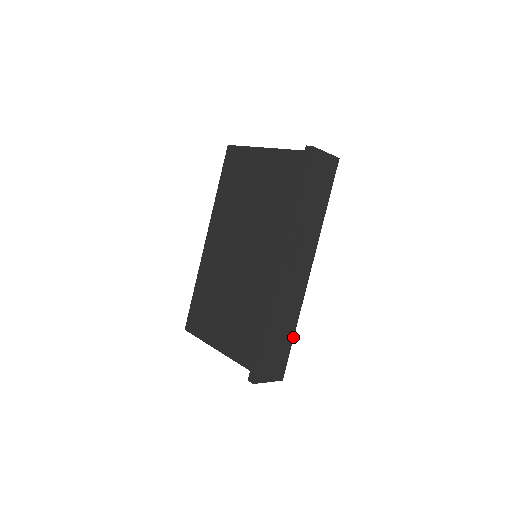
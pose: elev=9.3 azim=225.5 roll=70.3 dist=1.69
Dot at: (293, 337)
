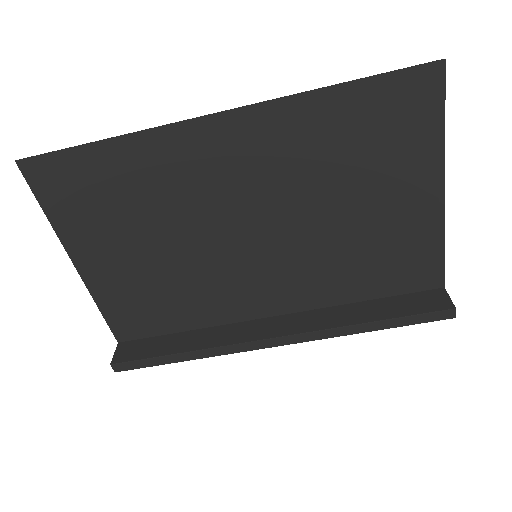
Dot at: occluded
